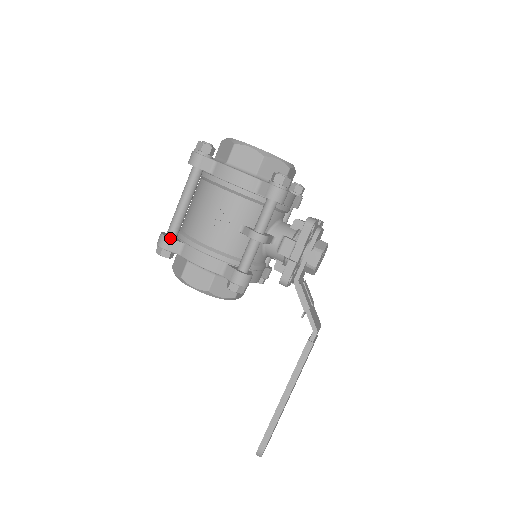
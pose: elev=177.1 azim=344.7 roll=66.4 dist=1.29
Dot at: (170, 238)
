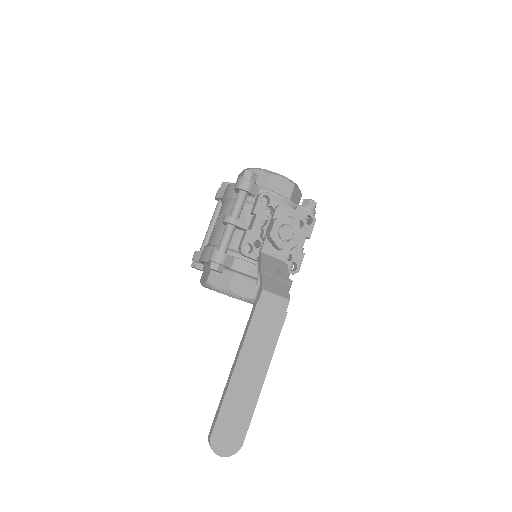
Dot at: (196, 251)
